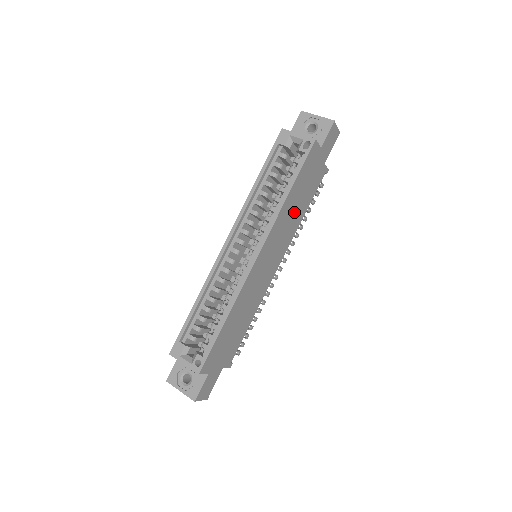
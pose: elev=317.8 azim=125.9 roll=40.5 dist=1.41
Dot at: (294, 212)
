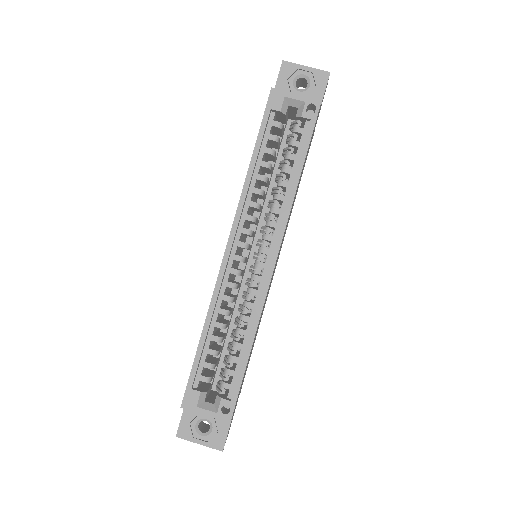
Dot at: occluded
